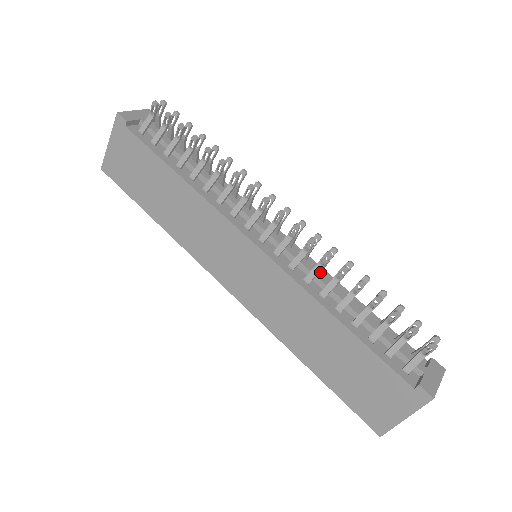
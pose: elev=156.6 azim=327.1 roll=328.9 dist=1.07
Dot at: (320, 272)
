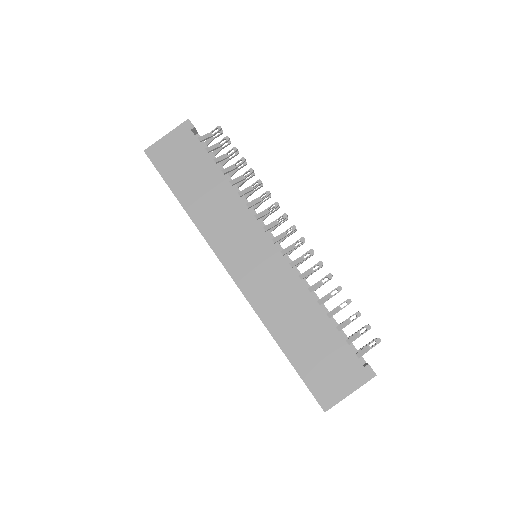
Dot at: occluded
